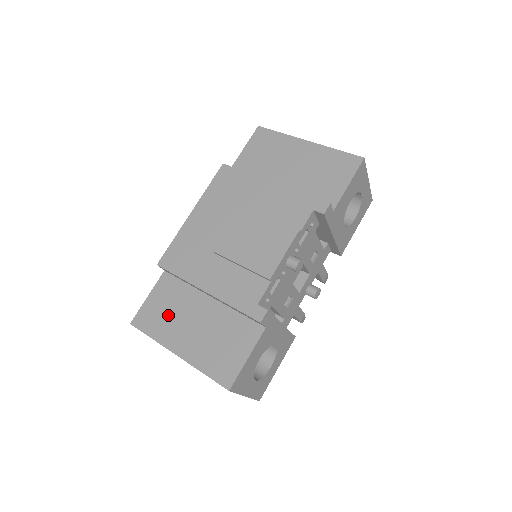
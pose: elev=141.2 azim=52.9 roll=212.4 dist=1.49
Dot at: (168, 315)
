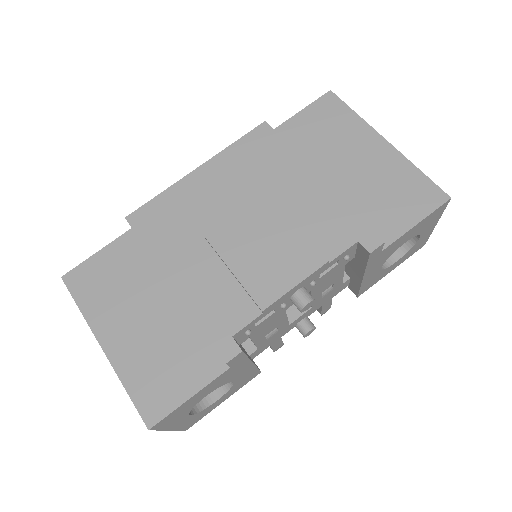
Dot at: (113, 289)
